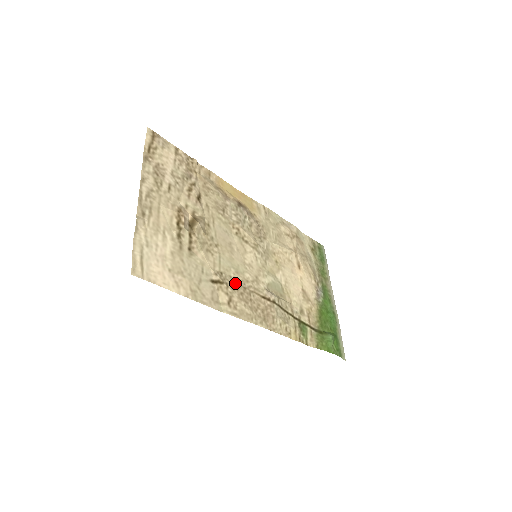
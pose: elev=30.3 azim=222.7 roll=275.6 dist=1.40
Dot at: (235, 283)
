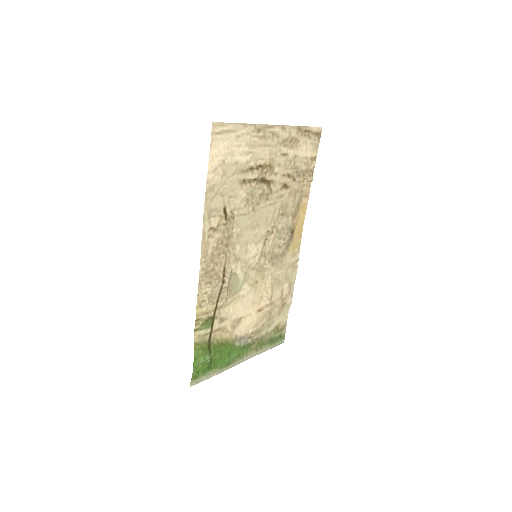
Dot at: (229, 234)
